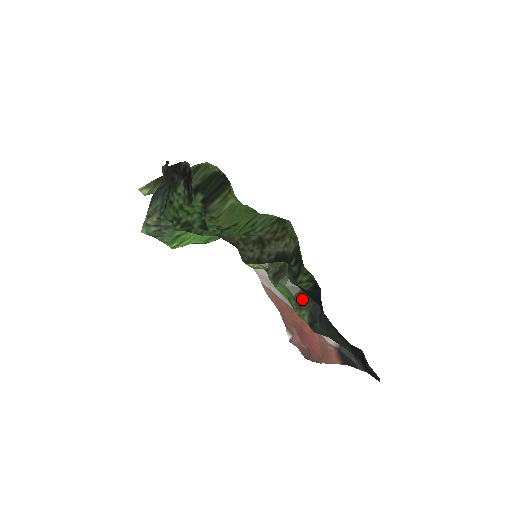
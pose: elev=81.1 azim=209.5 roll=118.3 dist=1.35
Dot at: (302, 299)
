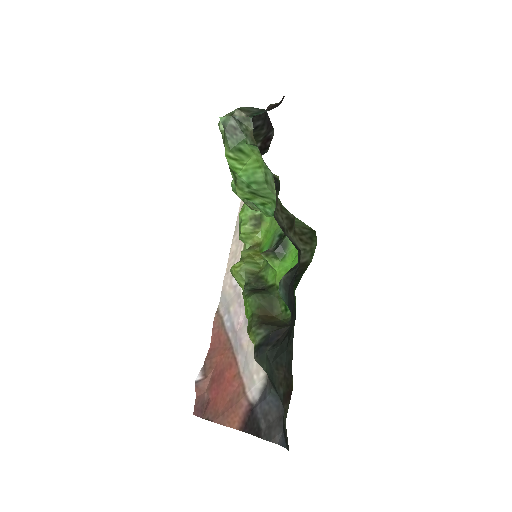
Dot at: (267, 321)
